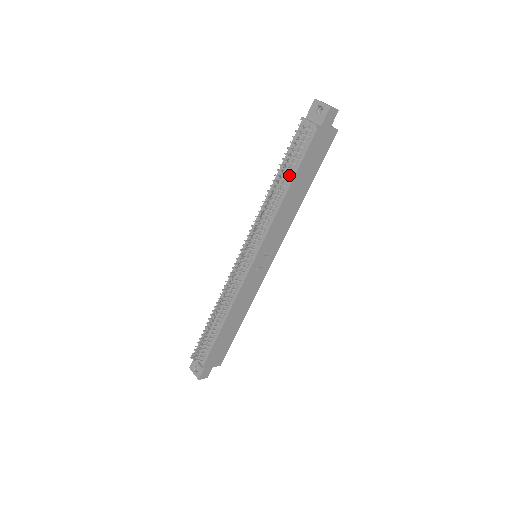
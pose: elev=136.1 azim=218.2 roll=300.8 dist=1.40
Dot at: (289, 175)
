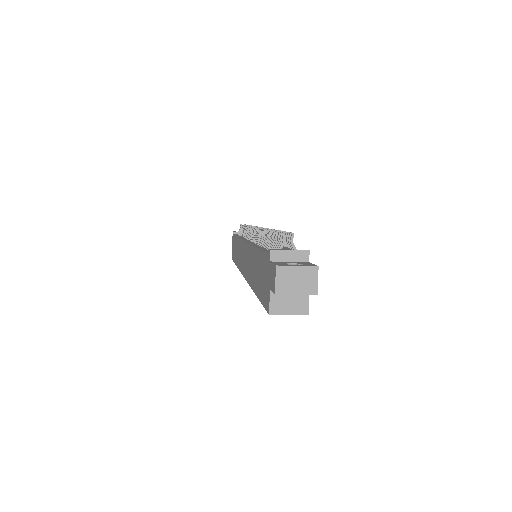
Dot at: occluded
